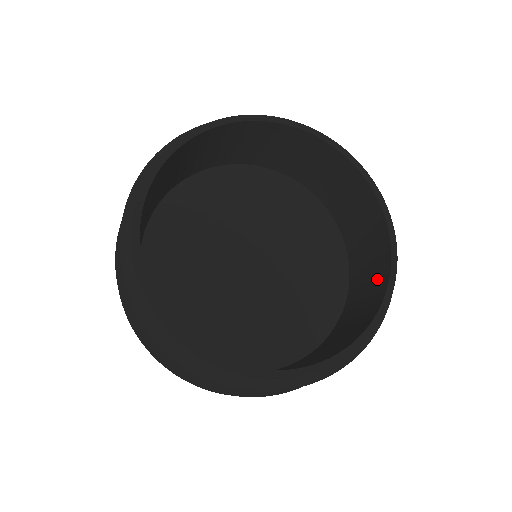
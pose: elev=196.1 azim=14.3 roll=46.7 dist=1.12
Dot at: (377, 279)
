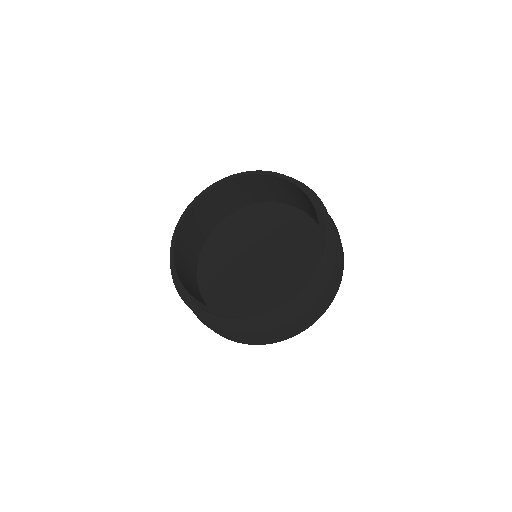
Dot at: (306, 200)
